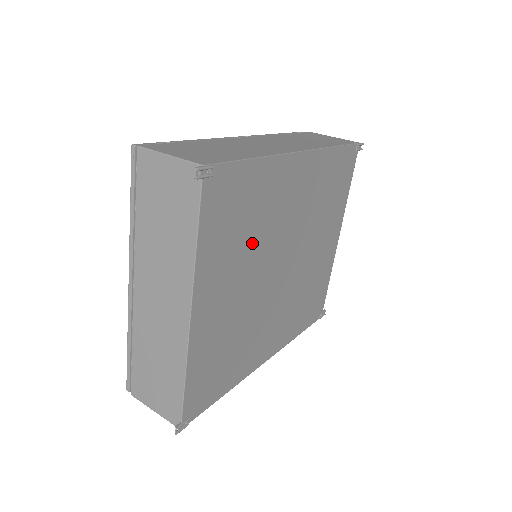
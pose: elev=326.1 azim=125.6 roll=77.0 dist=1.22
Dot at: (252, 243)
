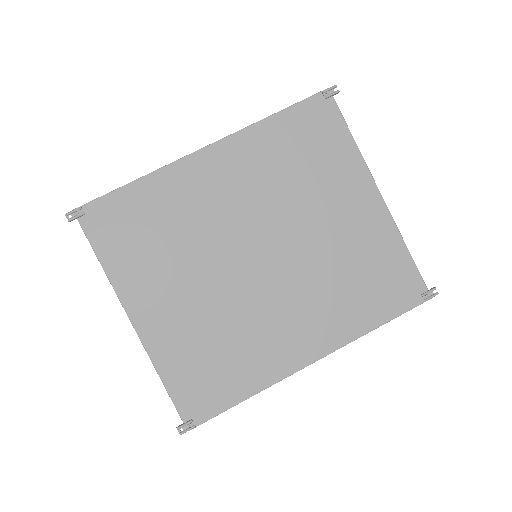
Dot at: (181, 246)
